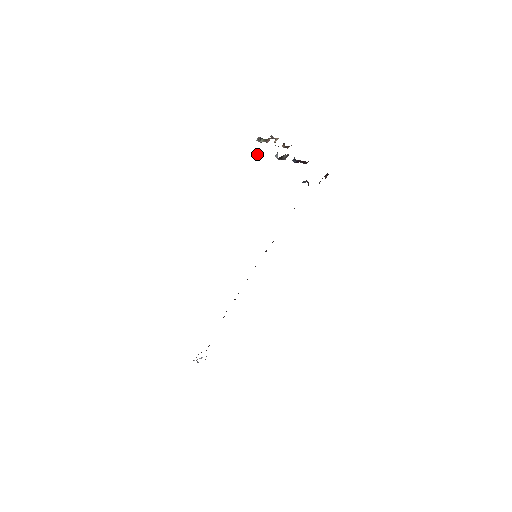
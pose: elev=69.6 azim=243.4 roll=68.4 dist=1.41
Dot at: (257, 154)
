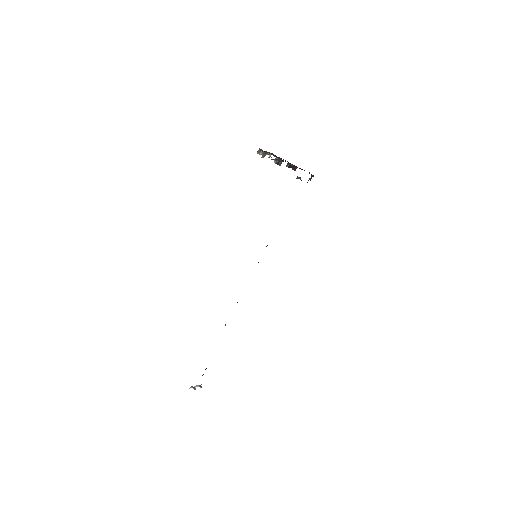
Dot at: (263, 155)
